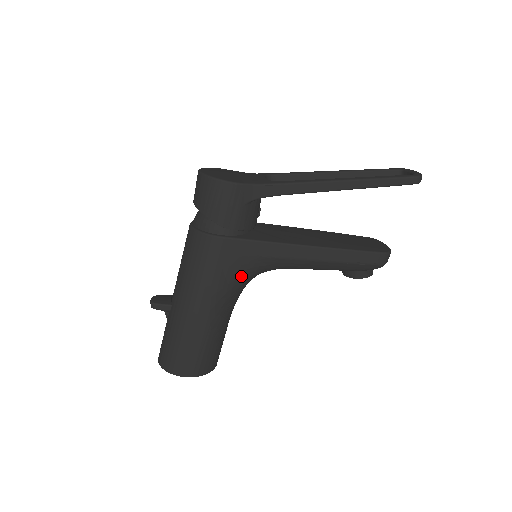
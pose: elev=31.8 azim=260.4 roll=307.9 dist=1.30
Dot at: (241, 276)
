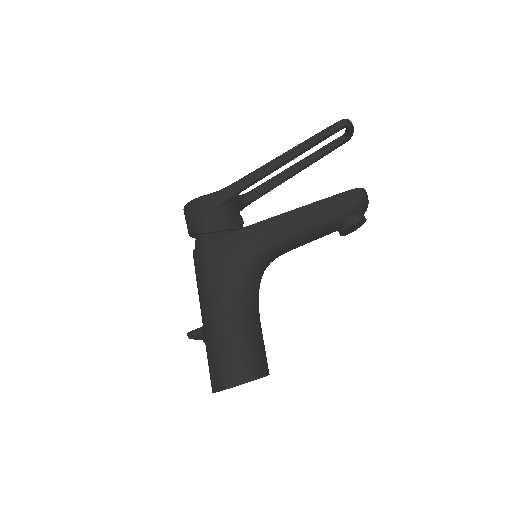
Dot at: (239, 268)
